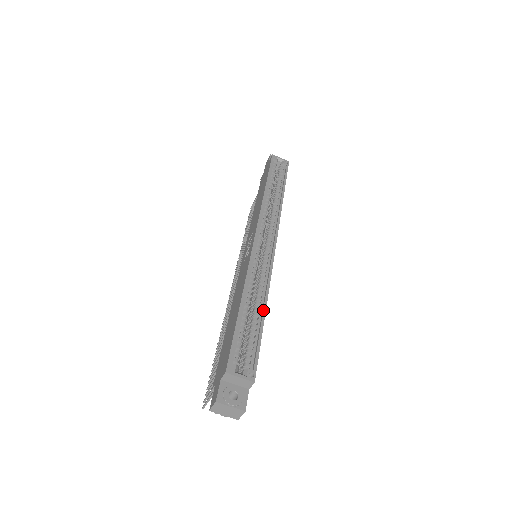
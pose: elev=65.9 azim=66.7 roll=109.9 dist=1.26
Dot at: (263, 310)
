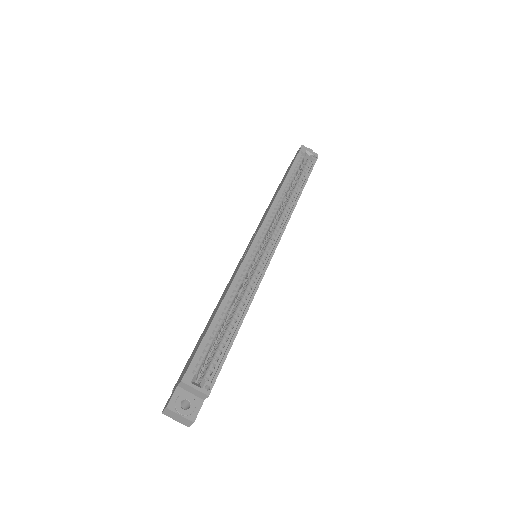
Dot at: (240, 320)
